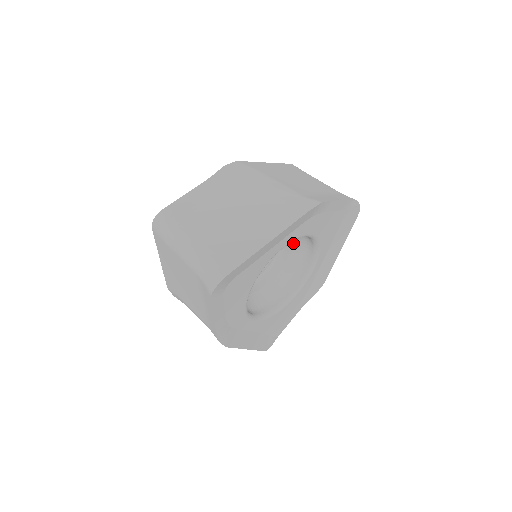
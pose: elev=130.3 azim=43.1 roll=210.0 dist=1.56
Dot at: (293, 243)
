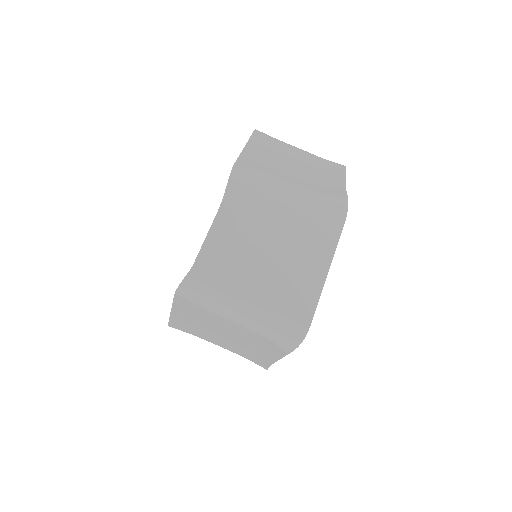
Dot at: occluded
